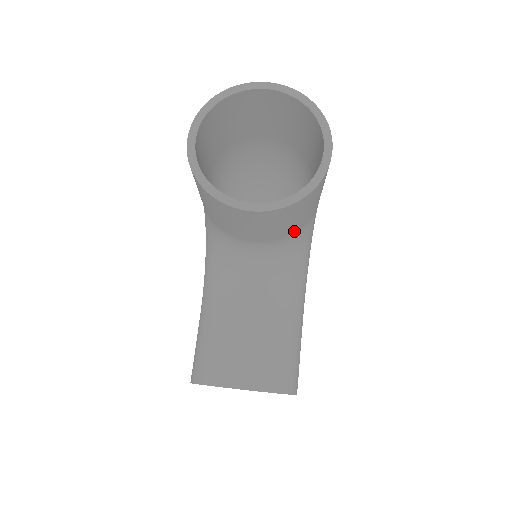
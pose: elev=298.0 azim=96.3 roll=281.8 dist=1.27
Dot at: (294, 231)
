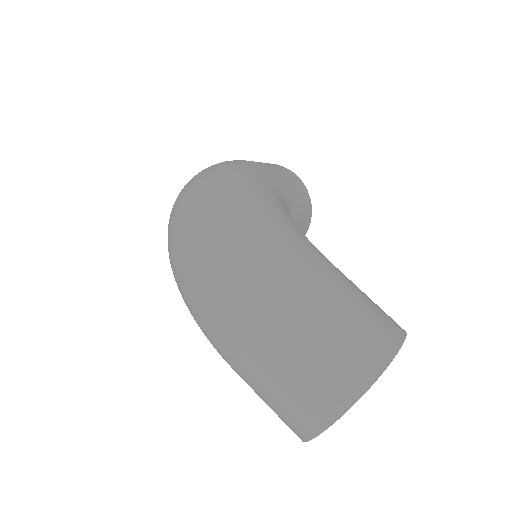
Dot at: occluded
